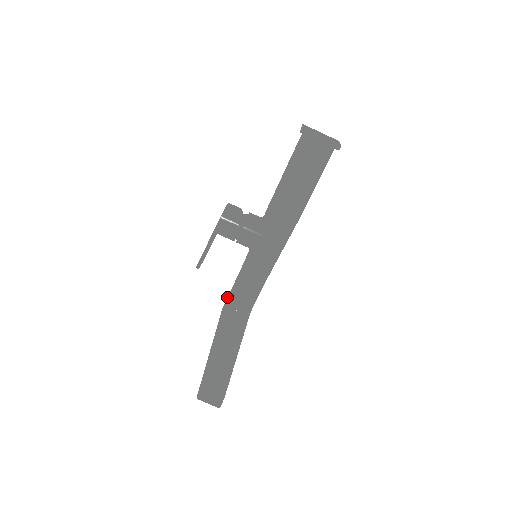
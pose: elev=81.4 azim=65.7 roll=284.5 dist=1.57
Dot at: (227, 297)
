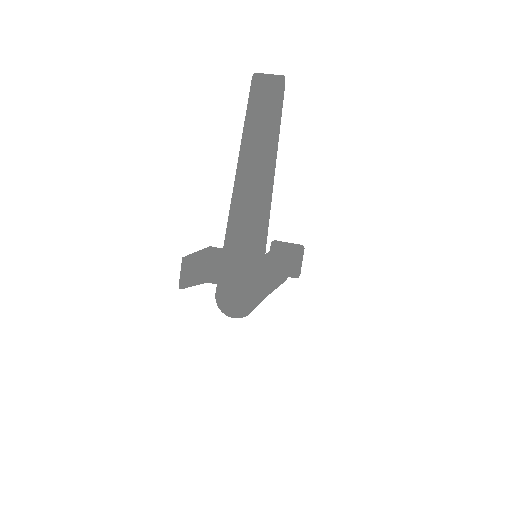
Dot at: occluded
